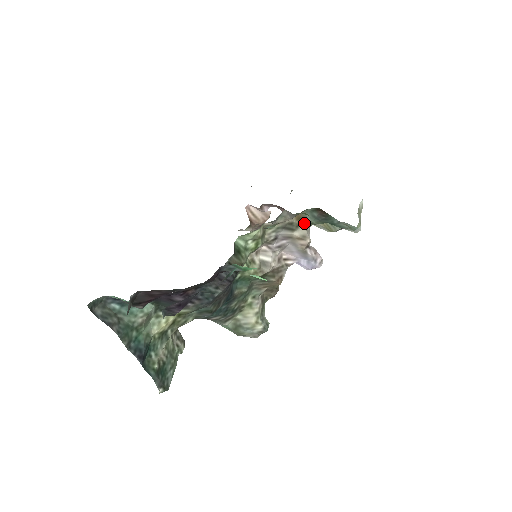
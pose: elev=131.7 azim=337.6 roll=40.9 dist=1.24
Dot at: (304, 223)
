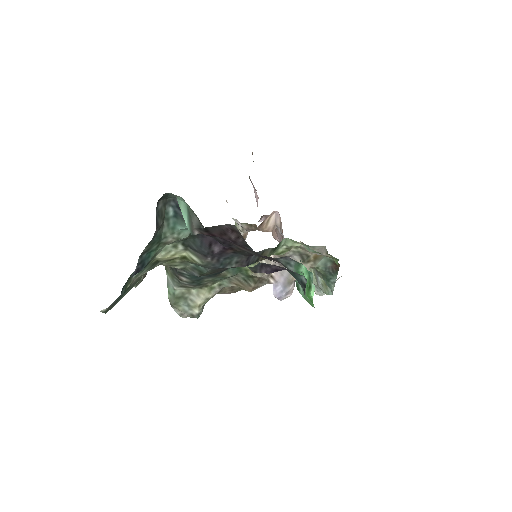
Dot at: (314, 263)
